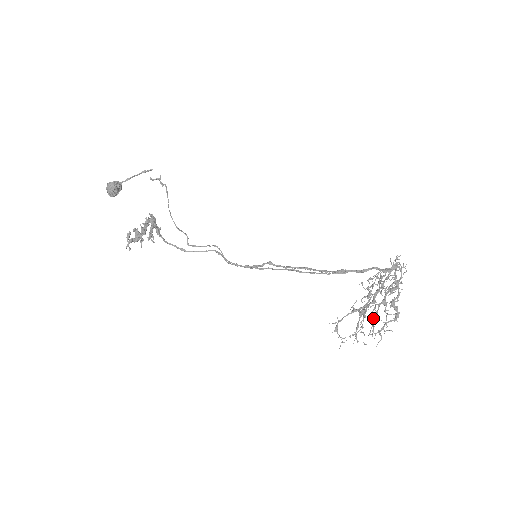
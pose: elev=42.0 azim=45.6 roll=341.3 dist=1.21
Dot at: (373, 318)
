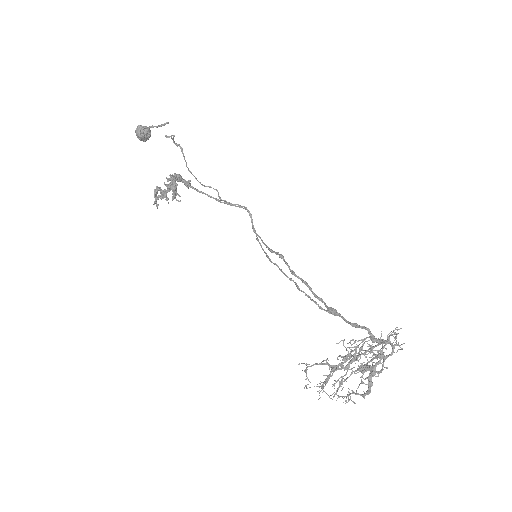
Dot at: (341, 382)
